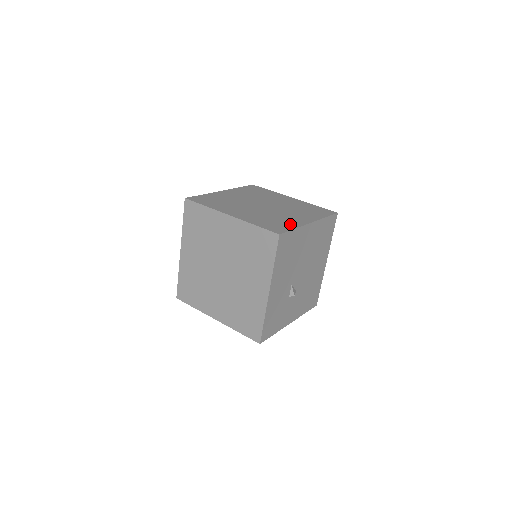
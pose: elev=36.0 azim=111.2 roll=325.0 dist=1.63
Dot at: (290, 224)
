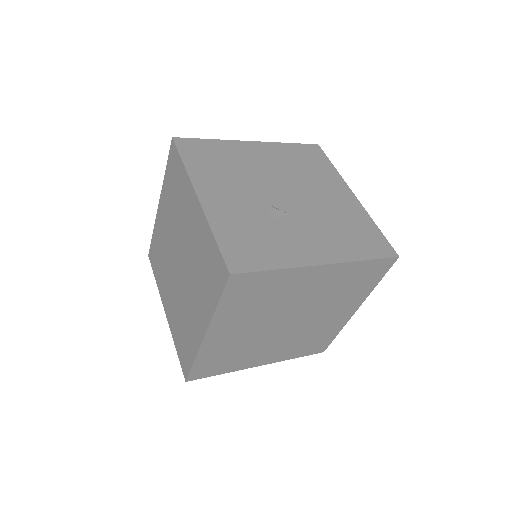
Dot at: occluded
